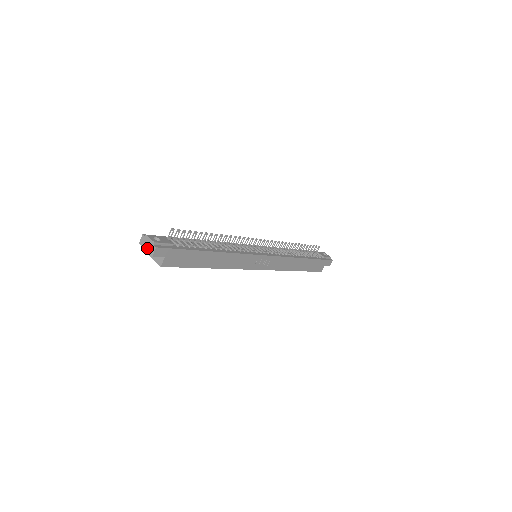
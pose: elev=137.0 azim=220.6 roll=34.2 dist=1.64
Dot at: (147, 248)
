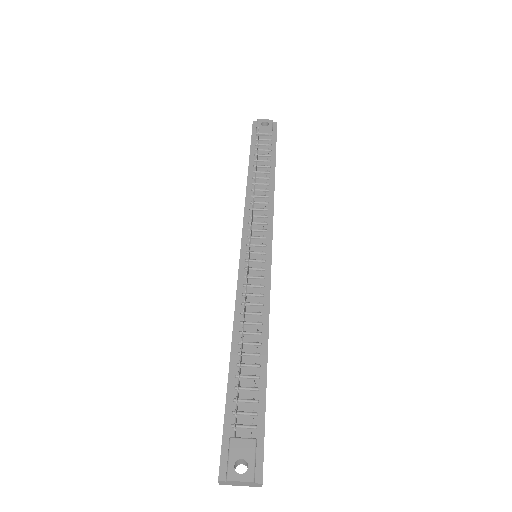
Dot at: occluded
